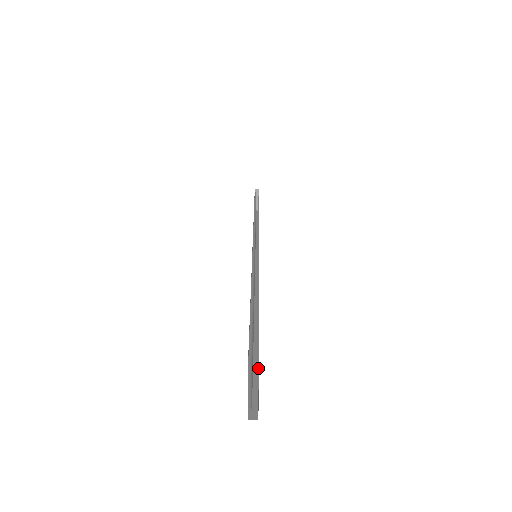
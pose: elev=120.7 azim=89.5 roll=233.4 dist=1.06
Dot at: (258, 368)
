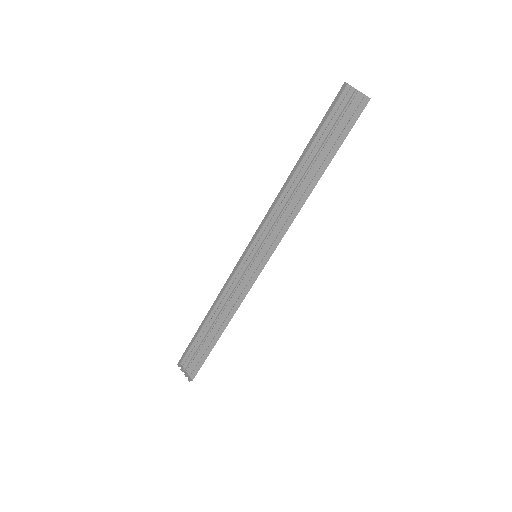
Dot at: (343, 107)
